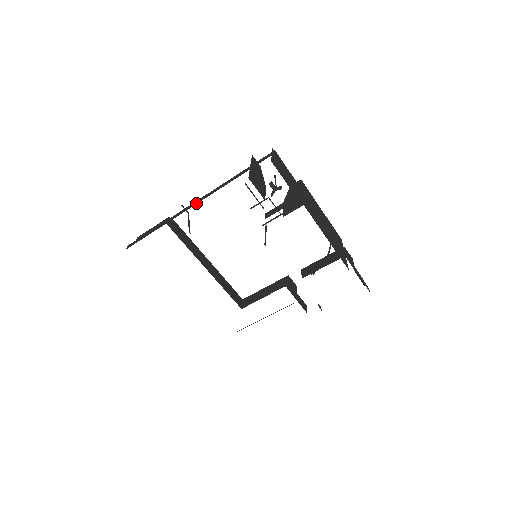
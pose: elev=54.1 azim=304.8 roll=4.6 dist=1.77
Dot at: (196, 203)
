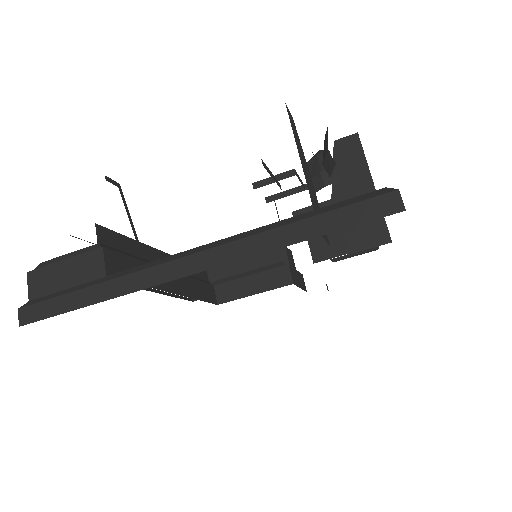
Dot at: (191, 271)
